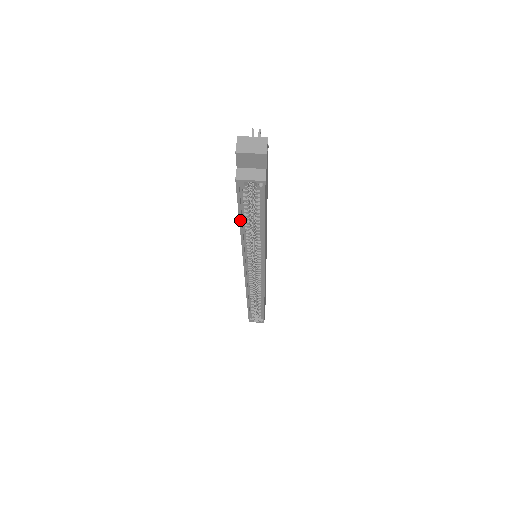
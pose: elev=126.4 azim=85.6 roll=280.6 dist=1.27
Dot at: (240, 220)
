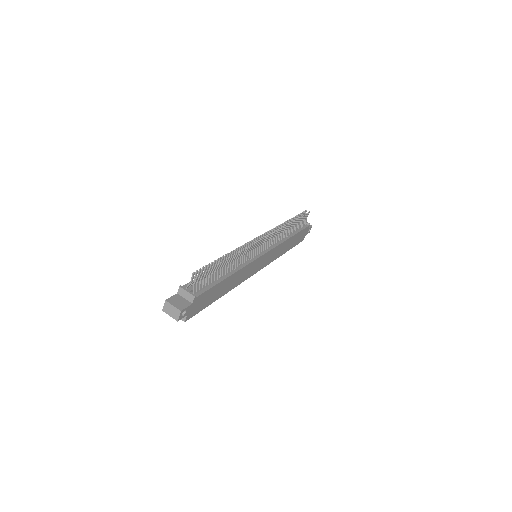
Dot at: occluded
